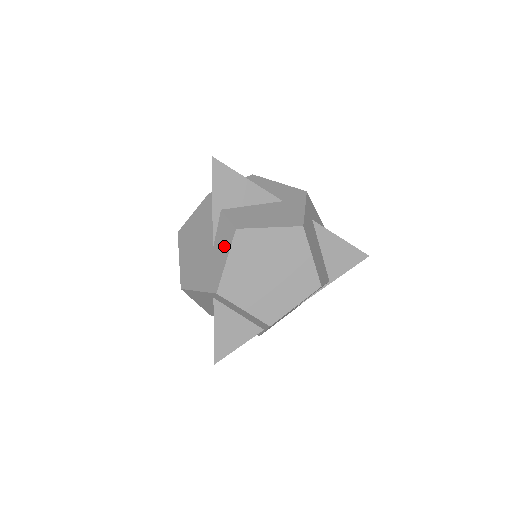
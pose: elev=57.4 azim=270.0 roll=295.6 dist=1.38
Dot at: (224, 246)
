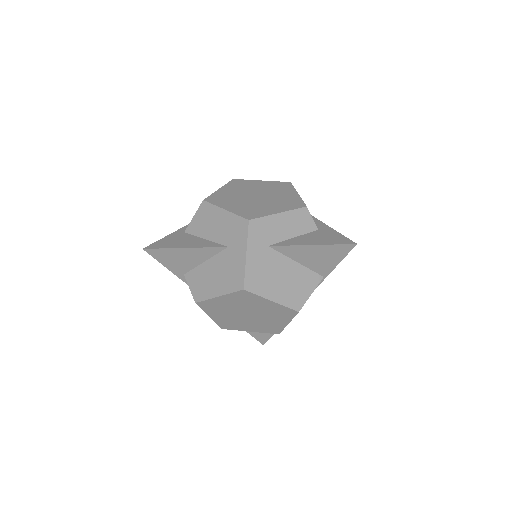
Dot at: occluded
